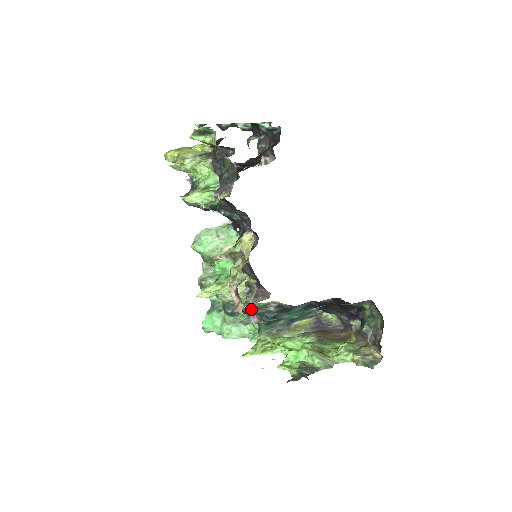
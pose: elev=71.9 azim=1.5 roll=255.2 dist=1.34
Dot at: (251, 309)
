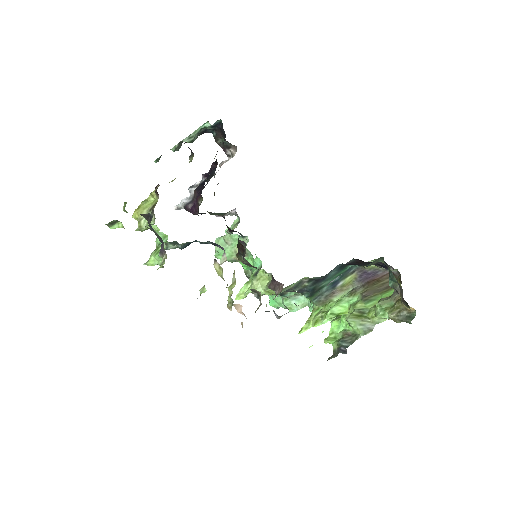
Dot at: (265, 311)
